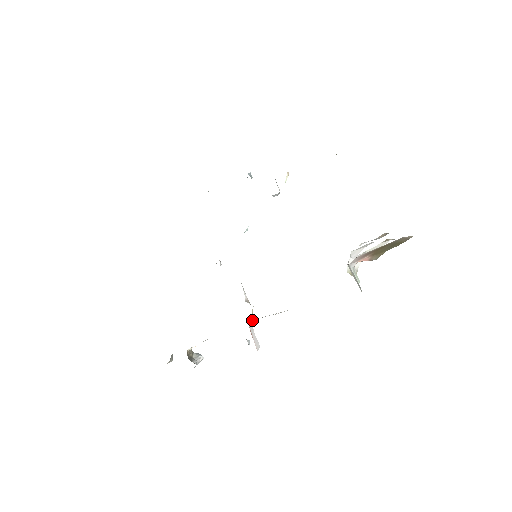
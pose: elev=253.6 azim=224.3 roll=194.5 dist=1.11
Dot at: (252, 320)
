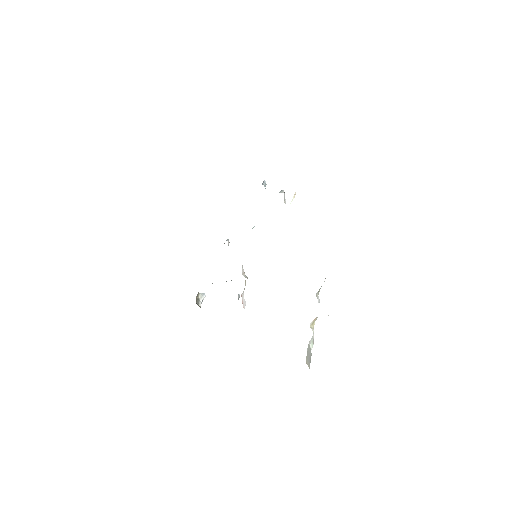
Dot at: (244, 289)
